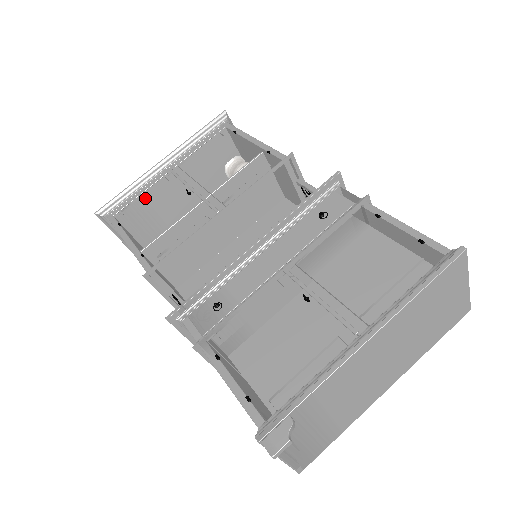
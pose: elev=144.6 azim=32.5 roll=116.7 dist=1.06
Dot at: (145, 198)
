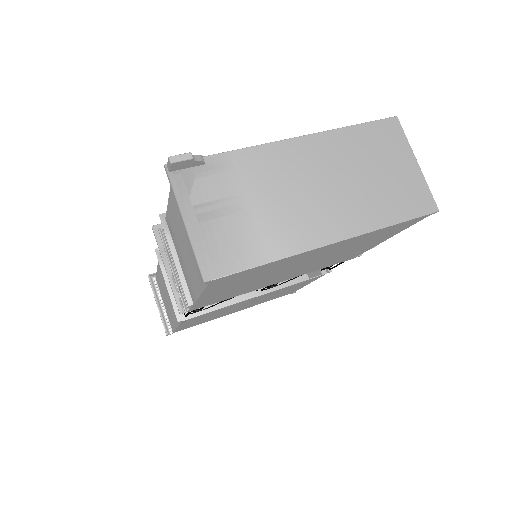
Dot at: occluded
